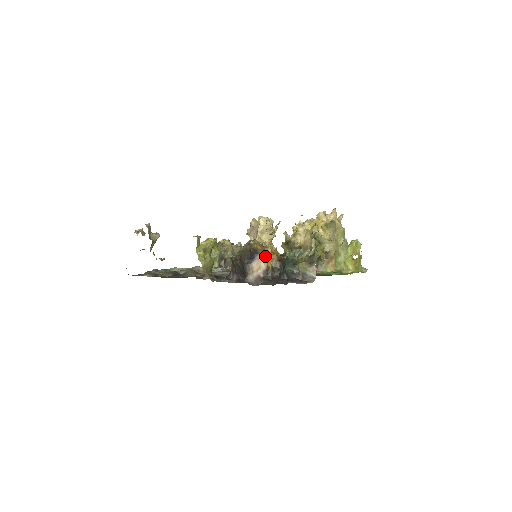
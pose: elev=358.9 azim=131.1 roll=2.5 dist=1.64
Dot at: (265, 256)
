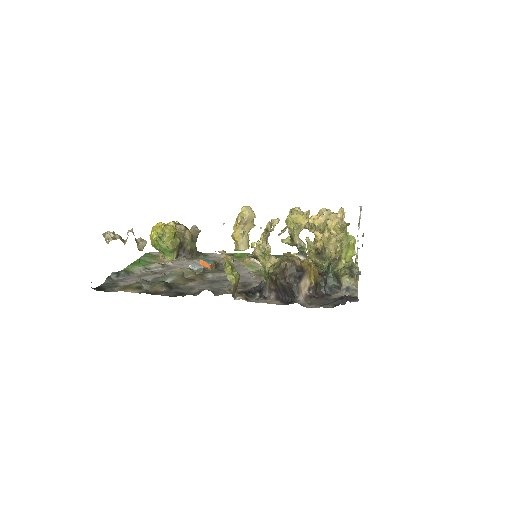
Dot at: (309, 273)
